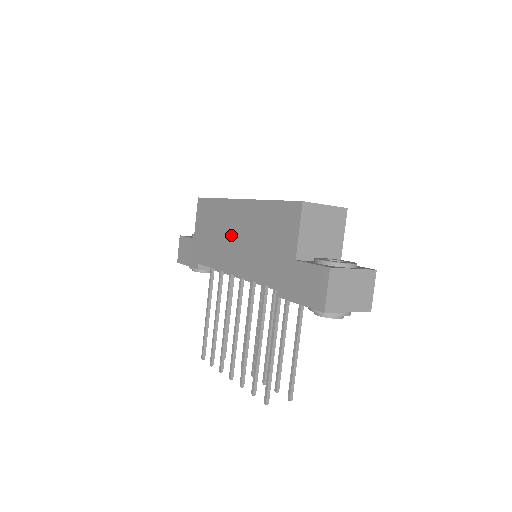
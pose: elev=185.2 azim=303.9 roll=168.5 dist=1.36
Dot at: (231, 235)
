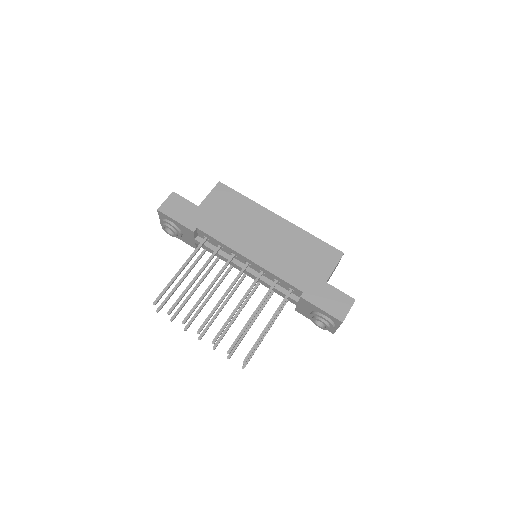
Dot at: (258, 232)
